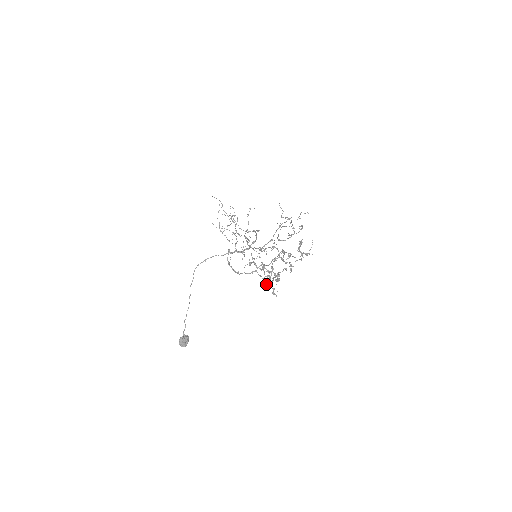
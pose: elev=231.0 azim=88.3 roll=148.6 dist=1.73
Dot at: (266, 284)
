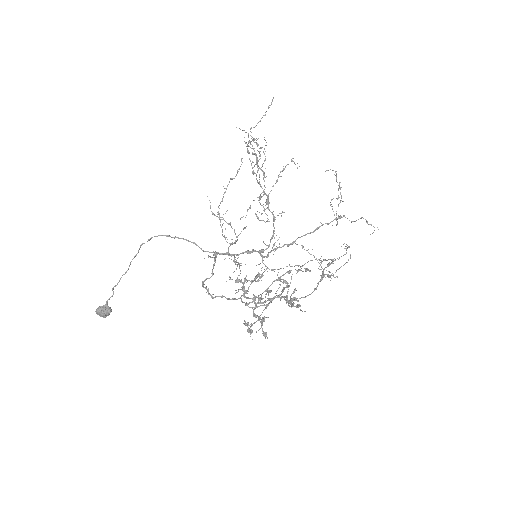
Dot at: (244, 324)
